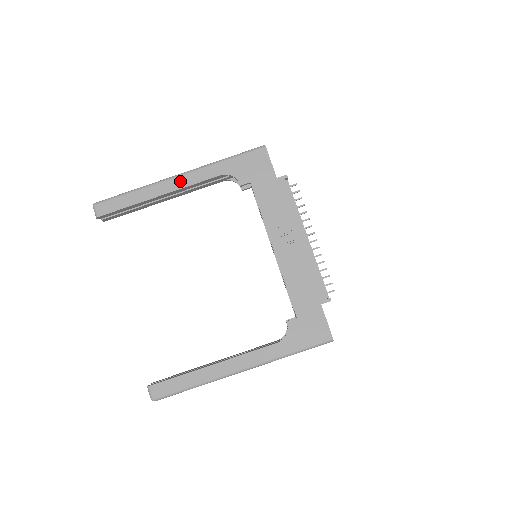
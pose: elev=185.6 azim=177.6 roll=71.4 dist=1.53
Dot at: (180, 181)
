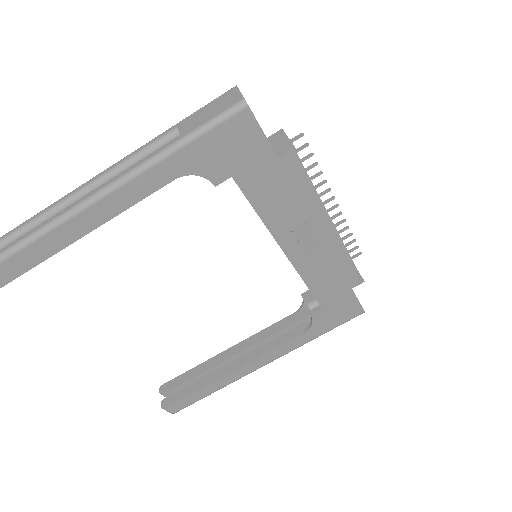
Dot at: (101, 210)
